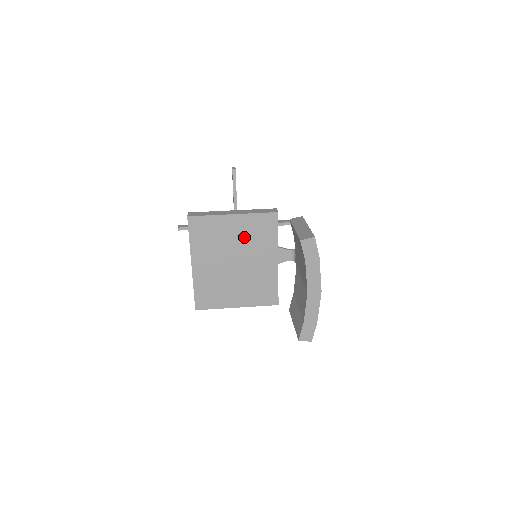
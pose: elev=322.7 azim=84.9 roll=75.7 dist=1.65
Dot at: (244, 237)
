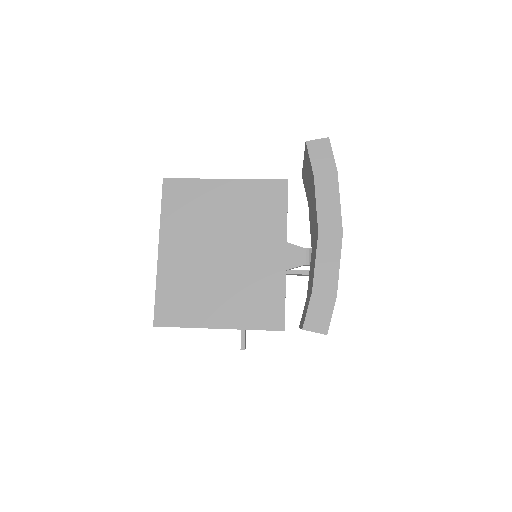
Dot at: (238, 213)
